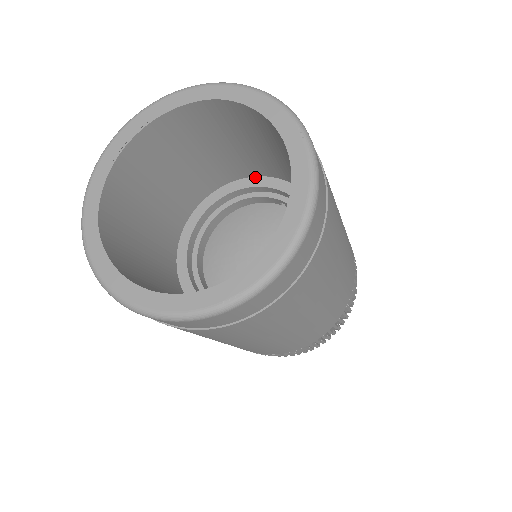
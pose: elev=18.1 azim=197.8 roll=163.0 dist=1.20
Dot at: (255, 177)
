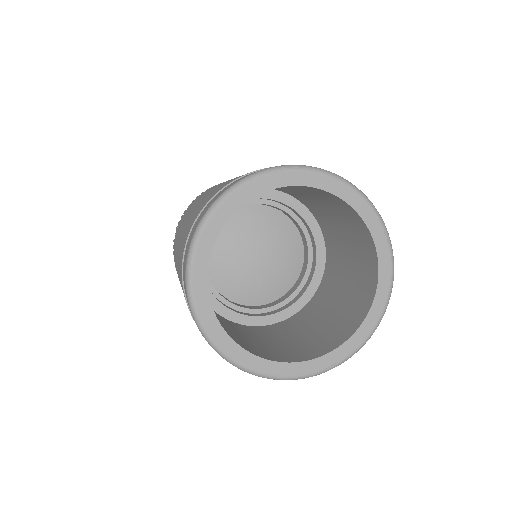
Dot at: occluded
